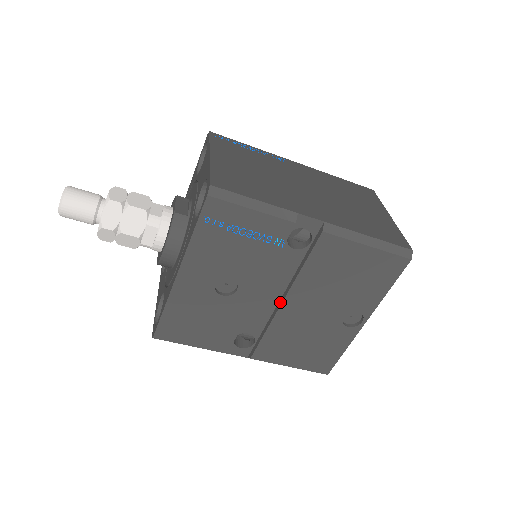
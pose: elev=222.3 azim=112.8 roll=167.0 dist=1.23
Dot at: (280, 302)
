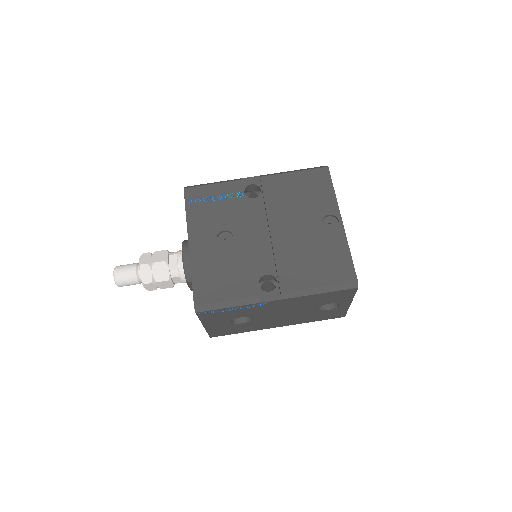
Dot at: (270, 235)
